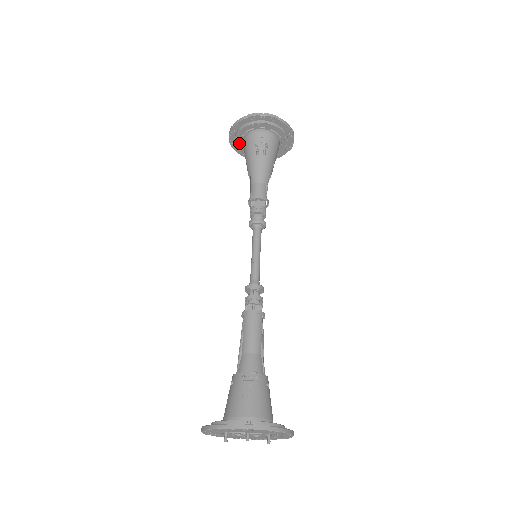
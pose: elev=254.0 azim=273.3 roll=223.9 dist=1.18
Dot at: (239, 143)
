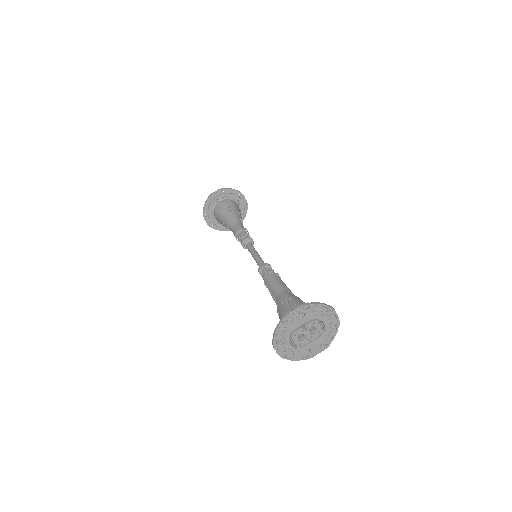
Dot at: (214, 221)
